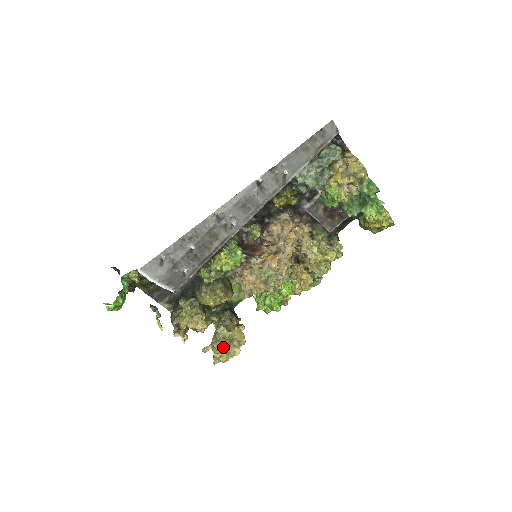
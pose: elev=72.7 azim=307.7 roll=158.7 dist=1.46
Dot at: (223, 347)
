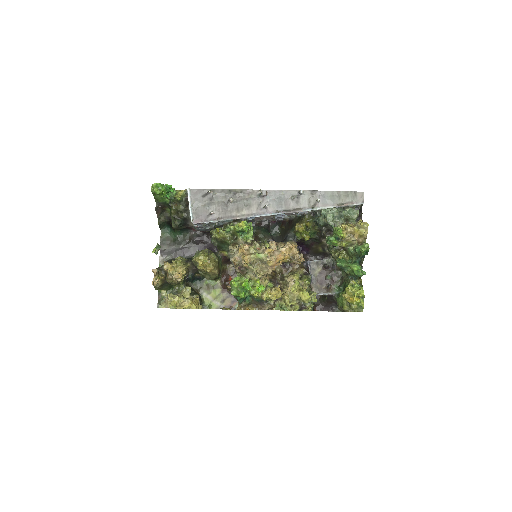
Dot at: (179, 296)
